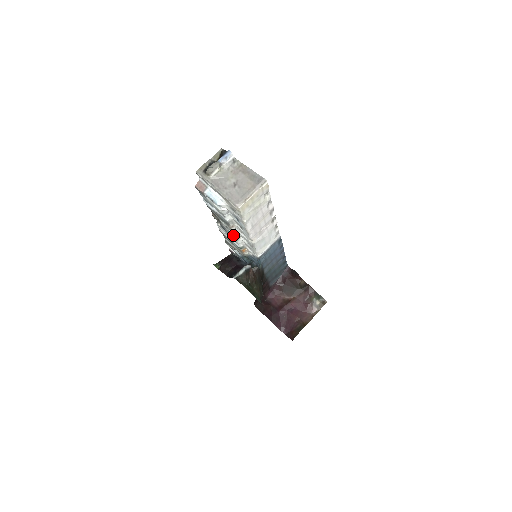
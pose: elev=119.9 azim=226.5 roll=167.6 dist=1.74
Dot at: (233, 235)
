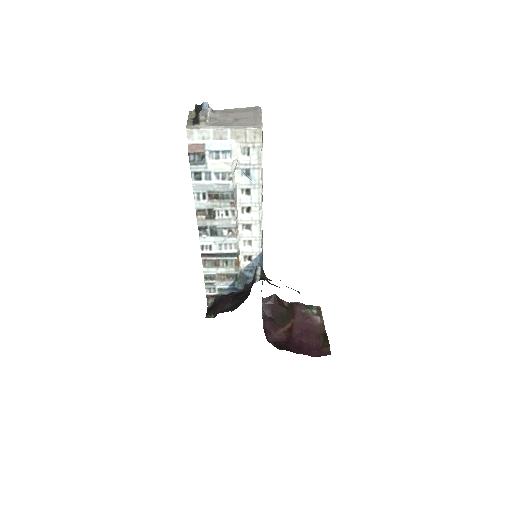
Dot at: (234, 224)
